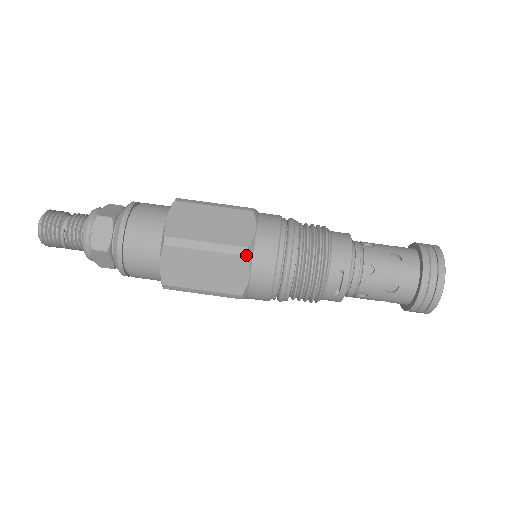
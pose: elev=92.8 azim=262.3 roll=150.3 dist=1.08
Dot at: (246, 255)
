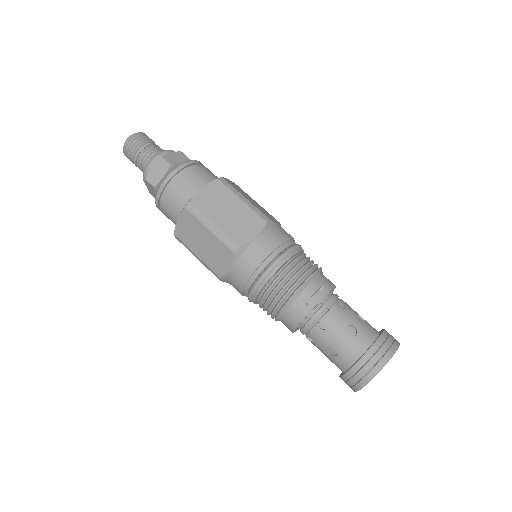
Dot at: (267, 222)
